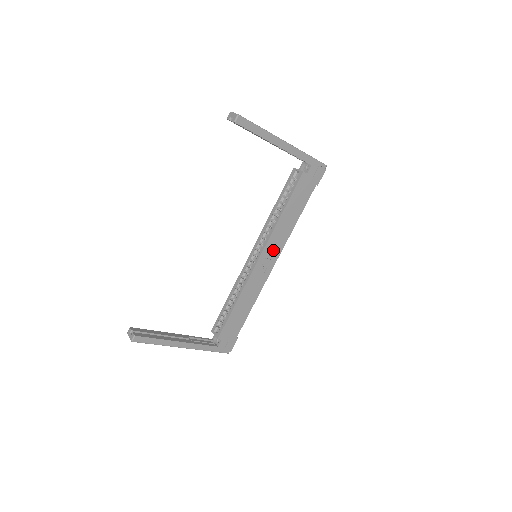
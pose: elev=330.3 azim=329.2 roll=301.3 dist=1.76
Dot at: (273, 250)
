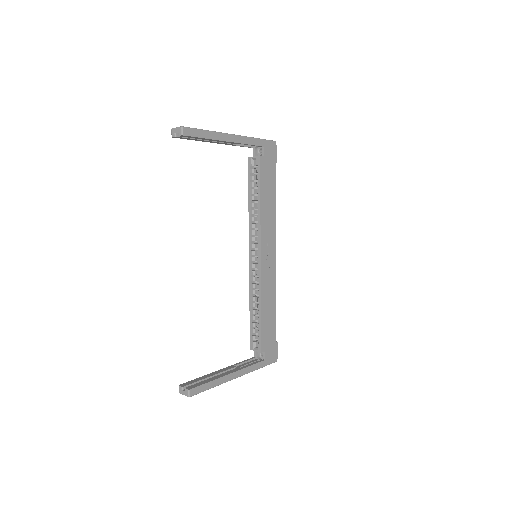
Dot at: (268, 242)
